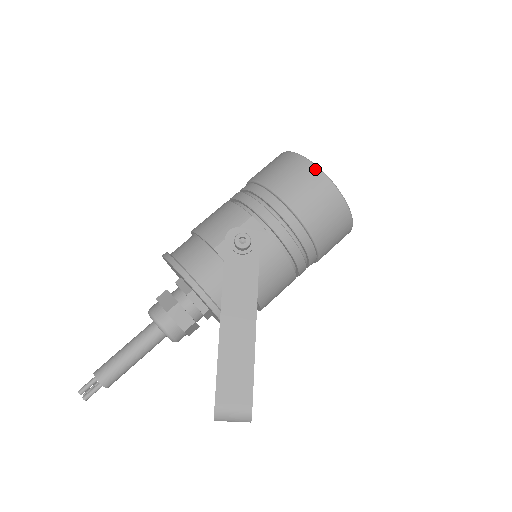
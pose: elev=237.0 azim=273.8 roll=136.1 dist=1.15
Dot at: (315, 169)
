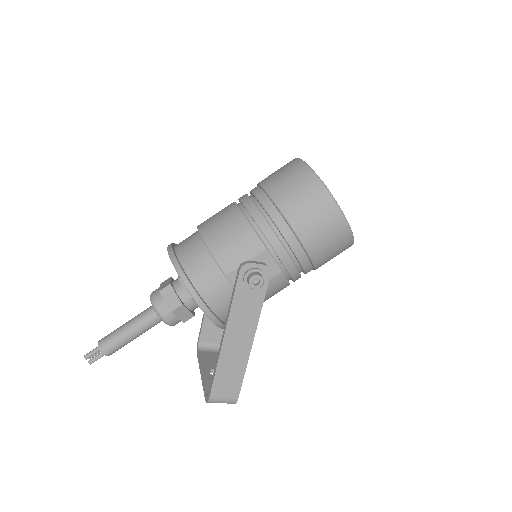
Dot at: (337, 211)
